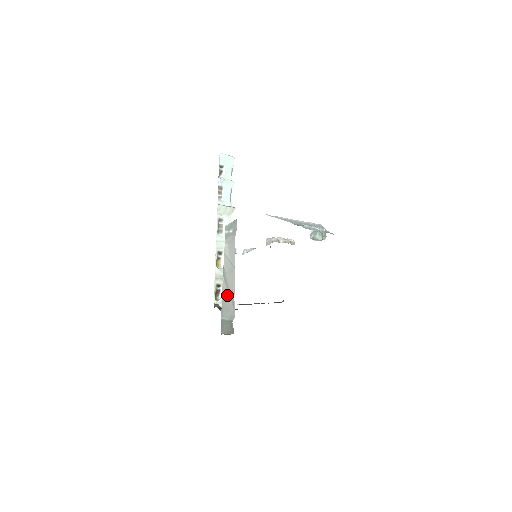
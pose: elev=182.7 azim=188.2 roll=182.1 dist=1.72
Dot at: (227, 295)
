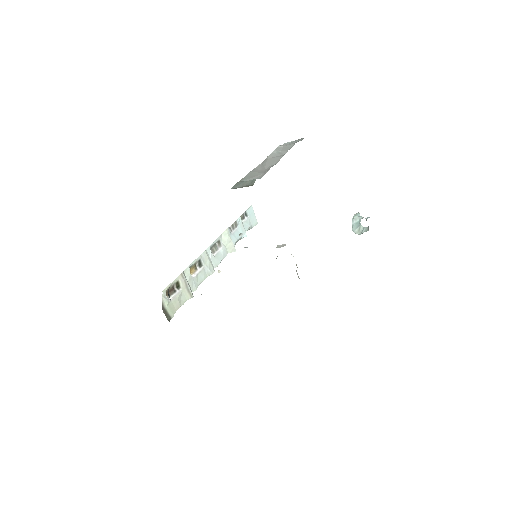
Dot at: (259, 170)
